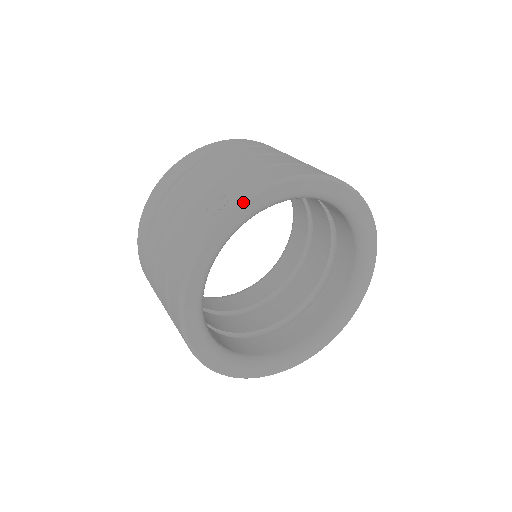
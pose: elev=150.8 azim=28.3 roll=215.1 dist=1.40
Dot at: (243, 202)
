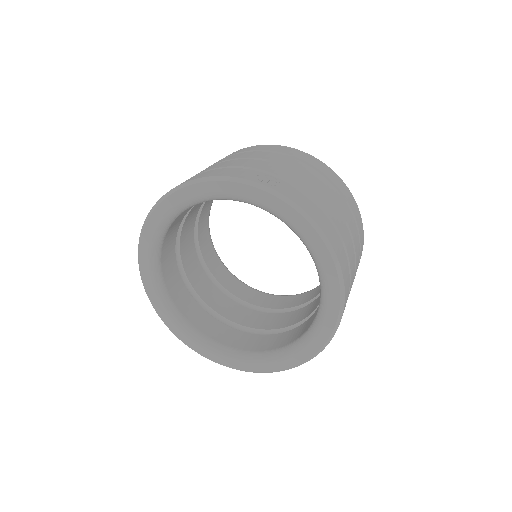
Dot at: (278, 196)
